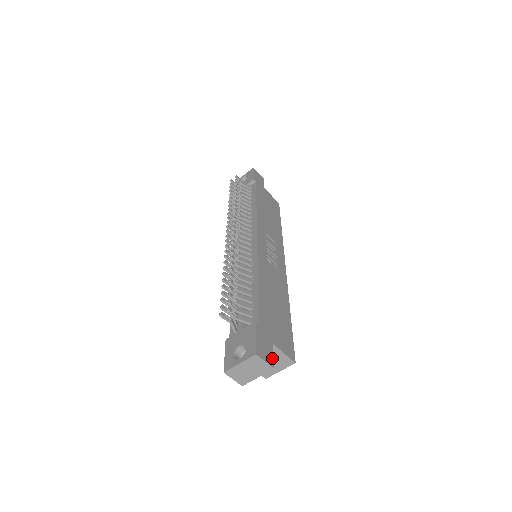
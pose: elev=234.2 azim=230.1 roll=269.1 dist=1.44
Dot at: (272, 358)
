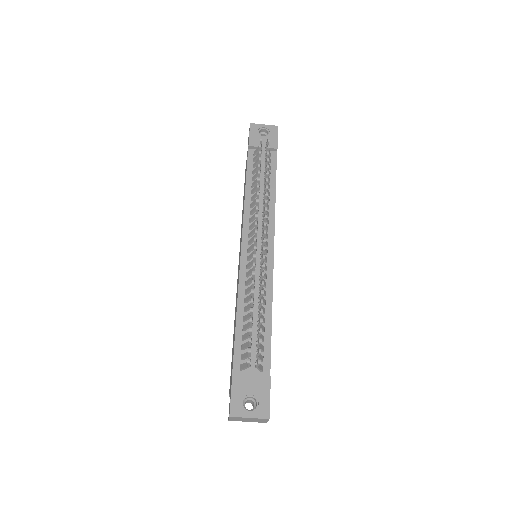
Dot at: occluded
